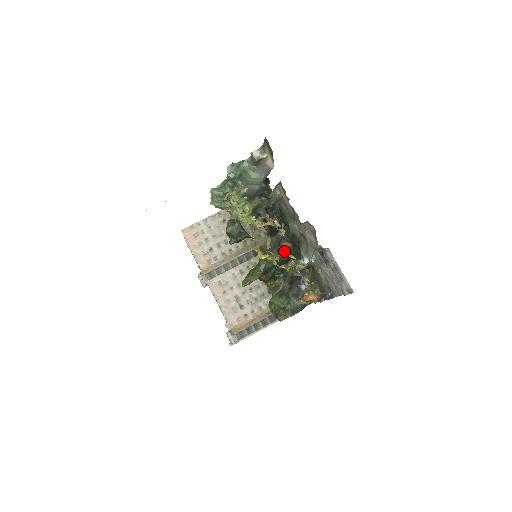
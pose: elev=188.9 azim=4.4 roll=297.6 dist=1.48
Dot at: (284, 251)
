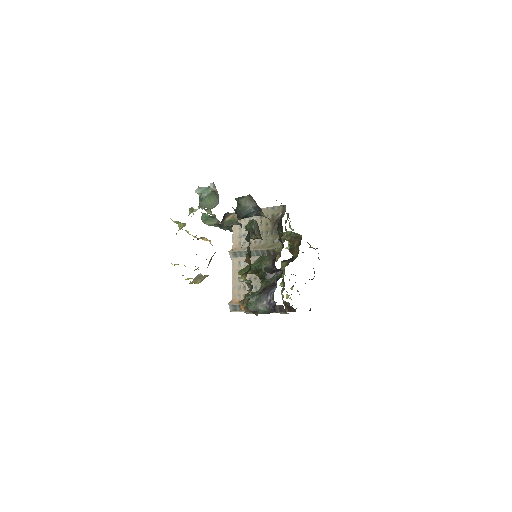
Dot at: (273, 262)
